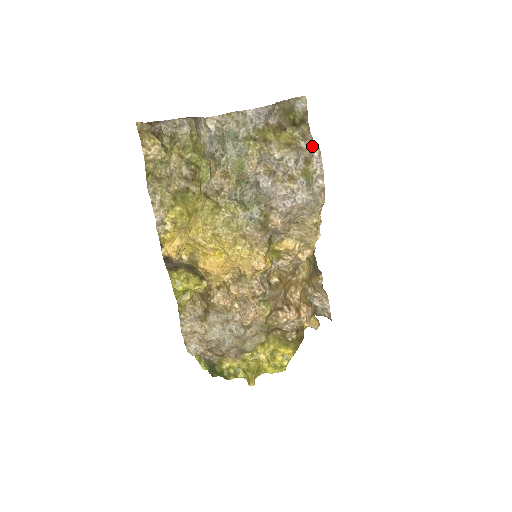
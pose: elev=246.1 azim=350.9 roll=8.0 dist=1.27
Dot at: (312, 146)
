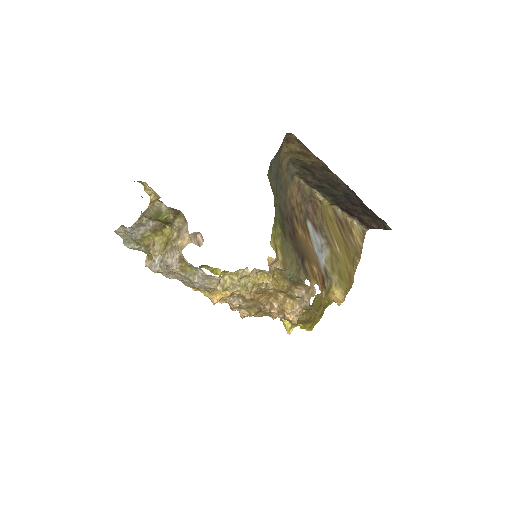
Dot at: (179, 248)
